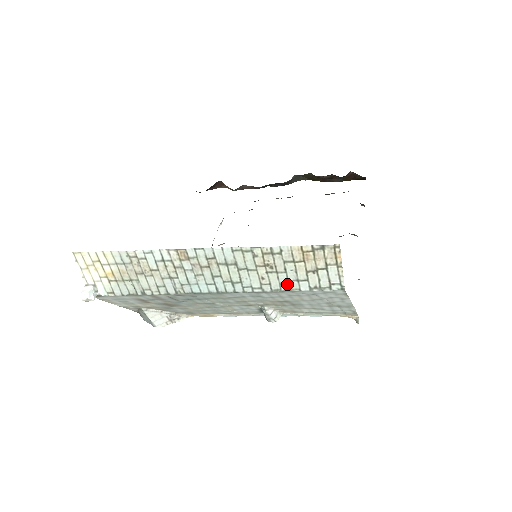
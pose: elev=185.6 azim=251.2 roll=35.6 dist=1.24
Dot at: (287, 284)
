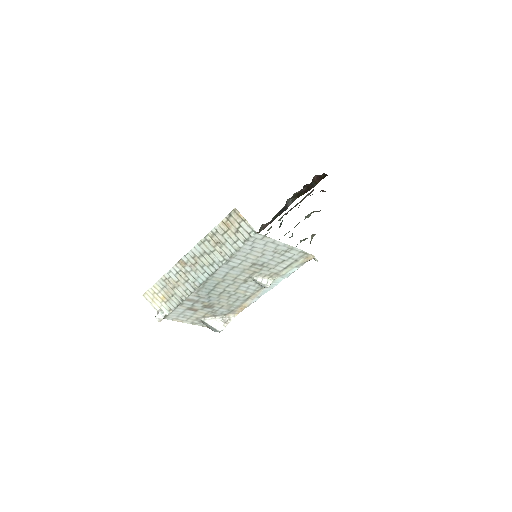
Dot at: (233, 248)
